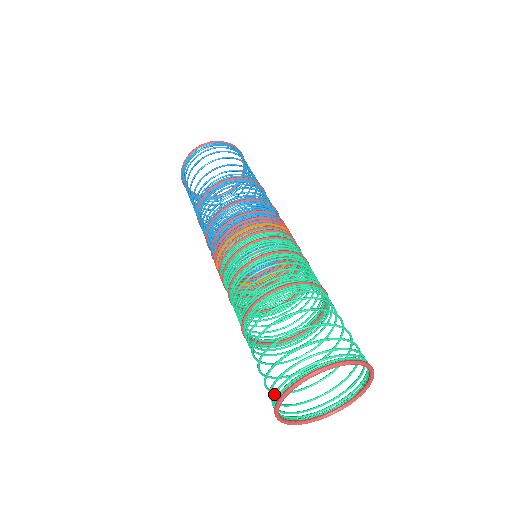
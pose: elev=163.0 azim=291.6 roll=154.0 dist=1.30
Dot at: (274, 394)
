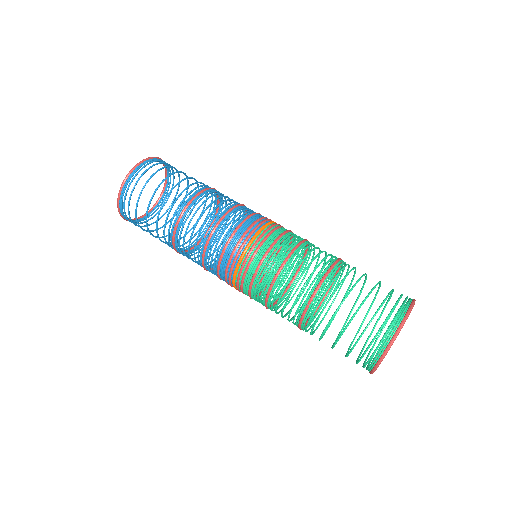
Dot at: occluded
